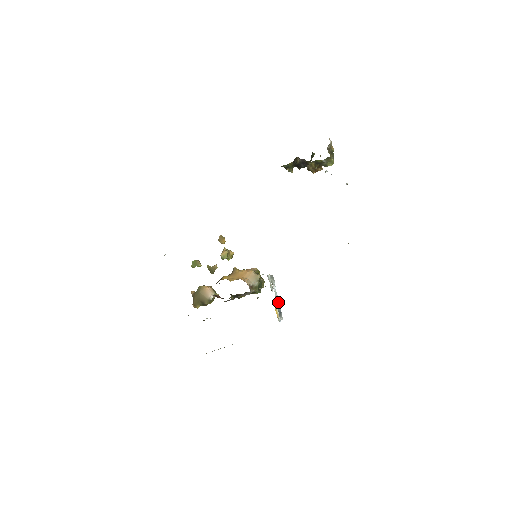
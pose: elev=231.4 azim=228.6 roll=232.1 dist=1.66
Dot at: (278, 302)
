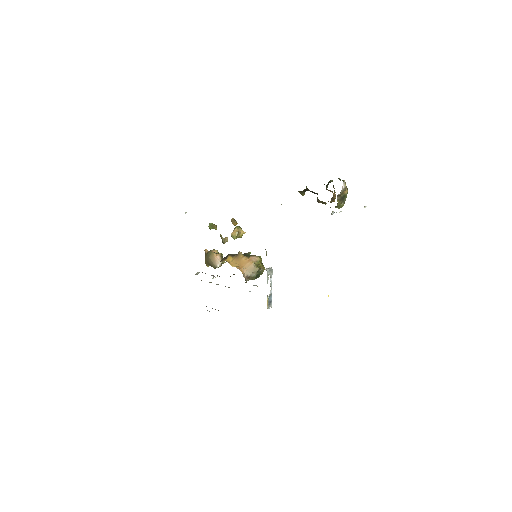
Dot at: (271, 292)
